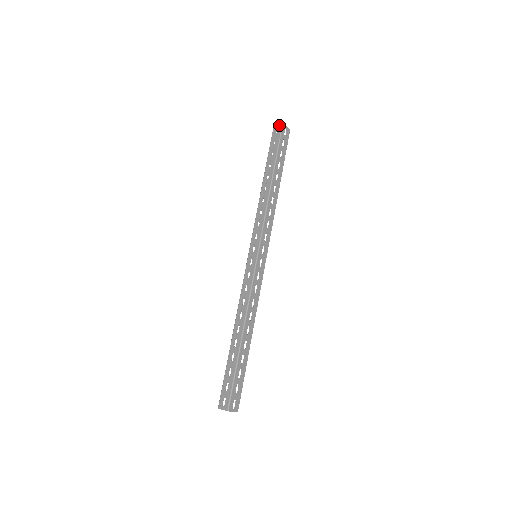
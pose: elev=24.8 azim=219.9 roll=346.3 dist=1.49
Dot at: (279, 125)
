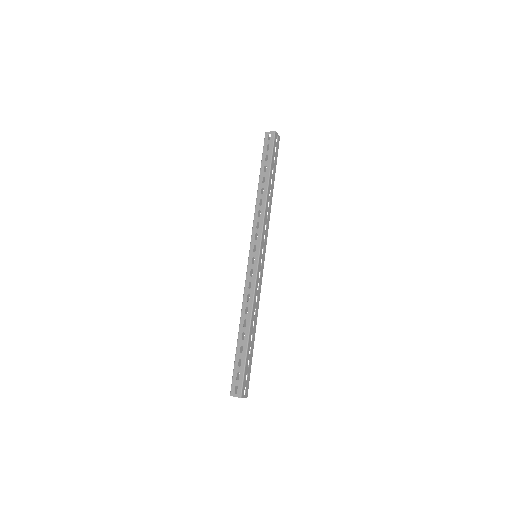
Dot at: (271, 132)
